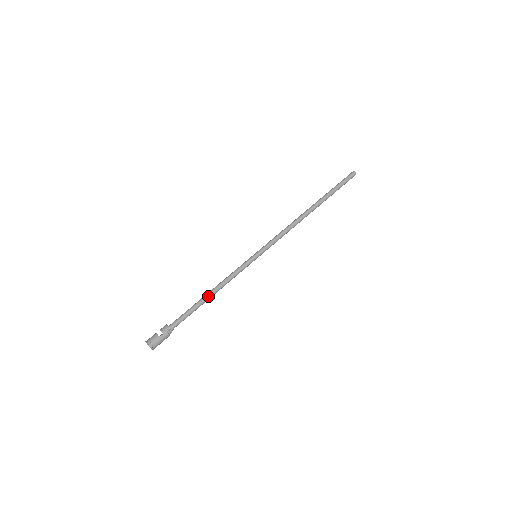
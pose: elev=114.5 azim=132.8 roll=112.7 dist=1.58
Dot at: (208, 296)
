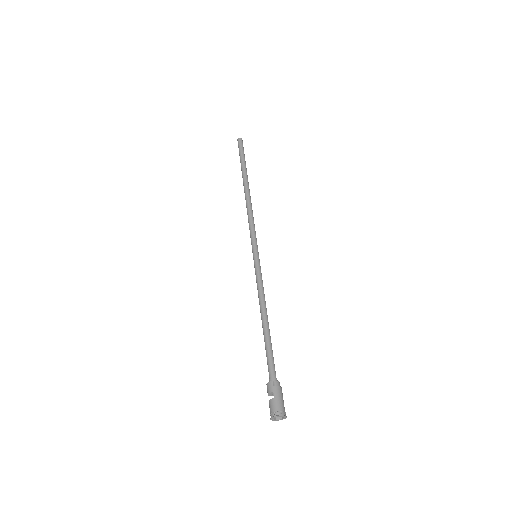
Dot at: (264, 322)
